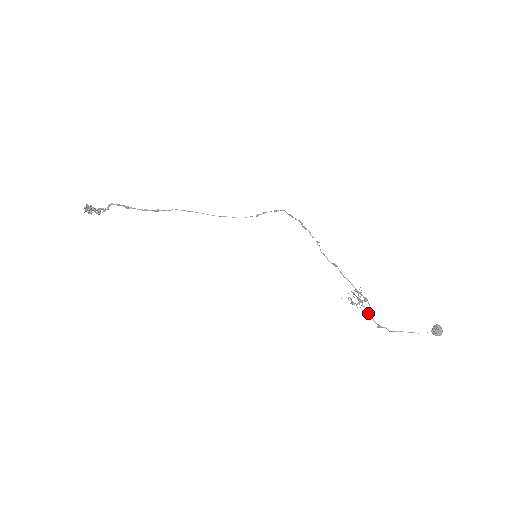
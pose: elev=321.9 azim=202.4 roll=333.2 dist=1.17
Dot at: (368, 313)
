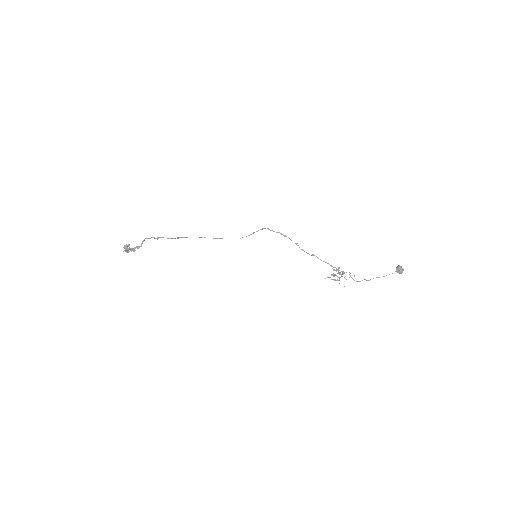
Dot at: occluded
